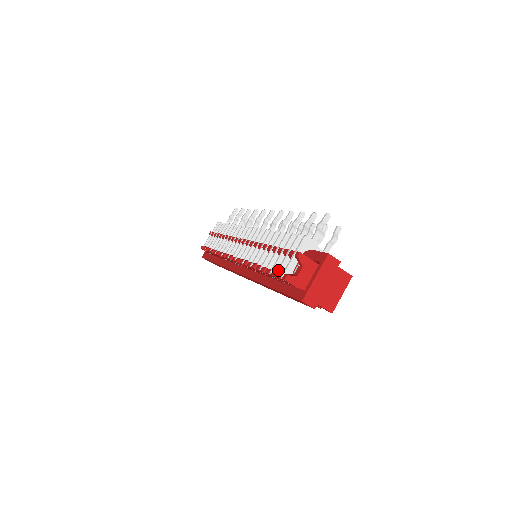
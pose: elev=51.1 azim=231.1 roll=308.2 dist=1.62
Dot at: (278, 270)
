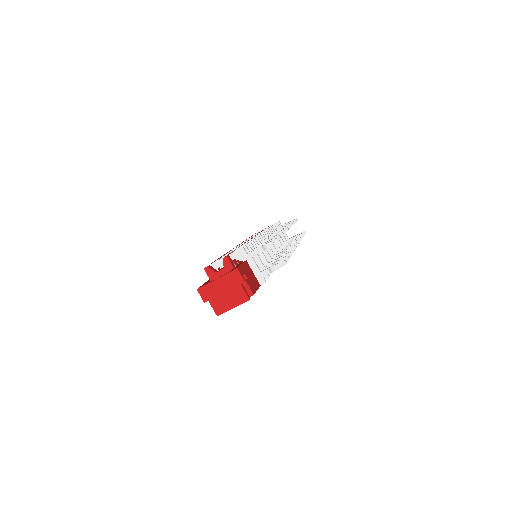
Dot at: occluded
